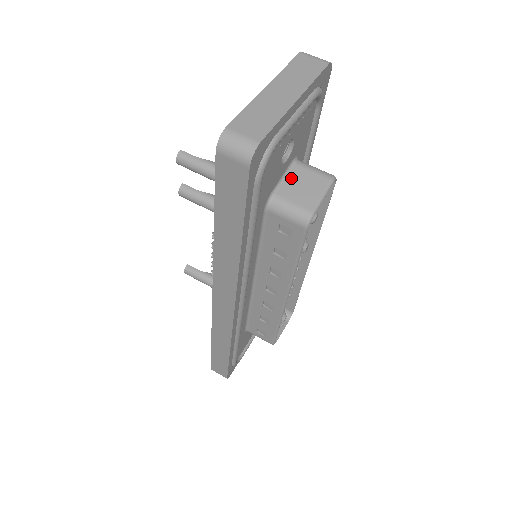
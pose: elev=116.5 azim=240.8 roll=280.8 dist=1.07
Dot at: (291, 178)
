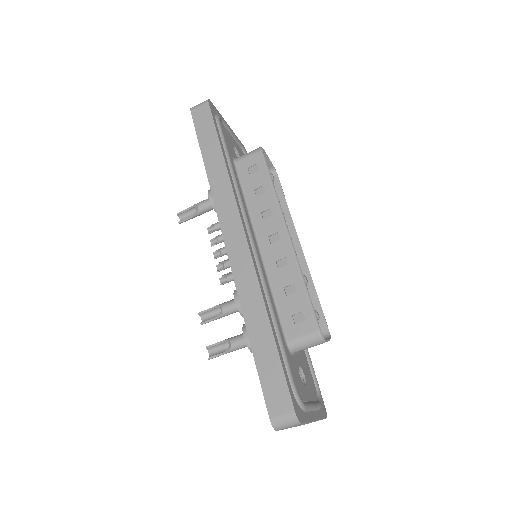
Dot at: occluded
